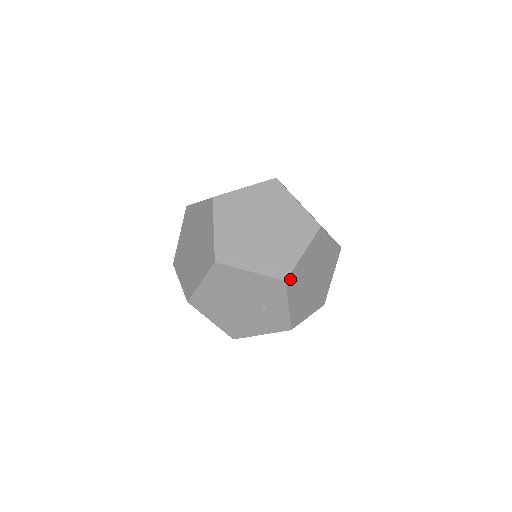
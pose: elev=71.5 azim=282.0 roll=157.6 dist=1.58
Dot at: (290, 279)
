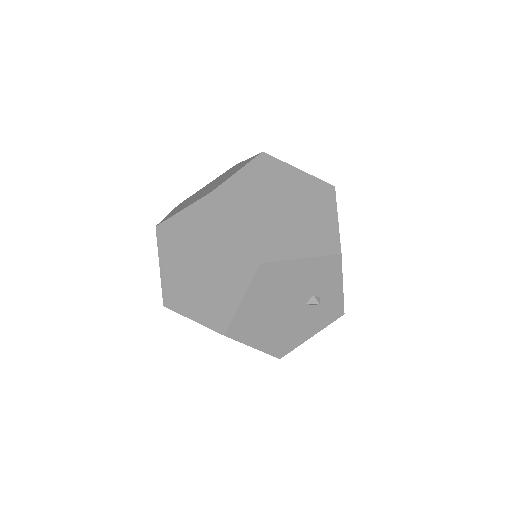
Dot at: occluded
